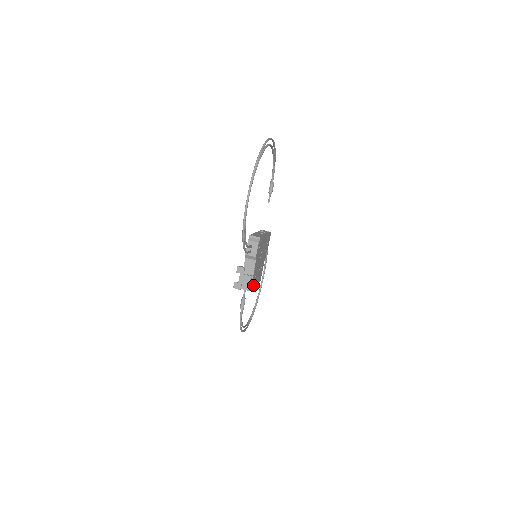
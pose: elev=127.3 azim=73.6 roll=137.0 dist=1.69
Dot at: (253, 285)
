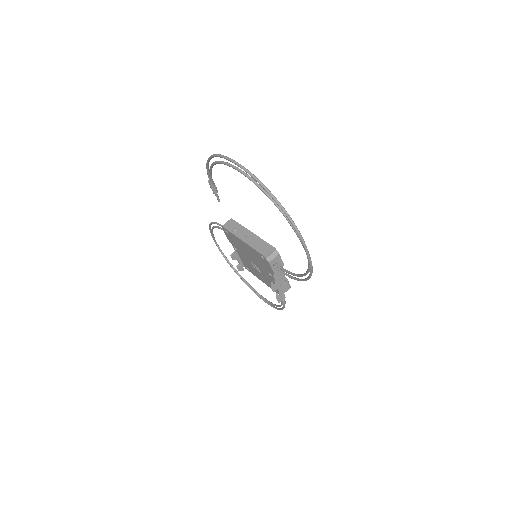
Dot at: occluded
